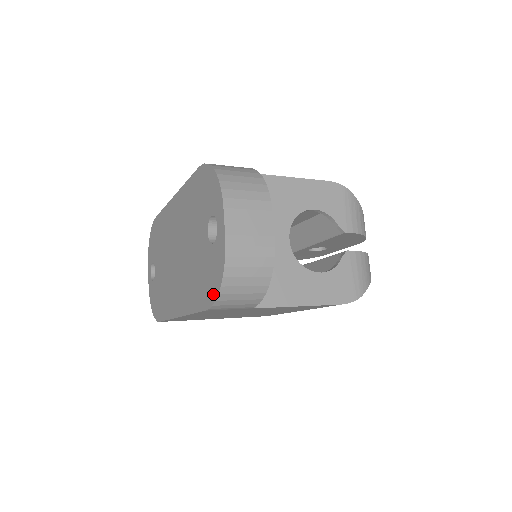
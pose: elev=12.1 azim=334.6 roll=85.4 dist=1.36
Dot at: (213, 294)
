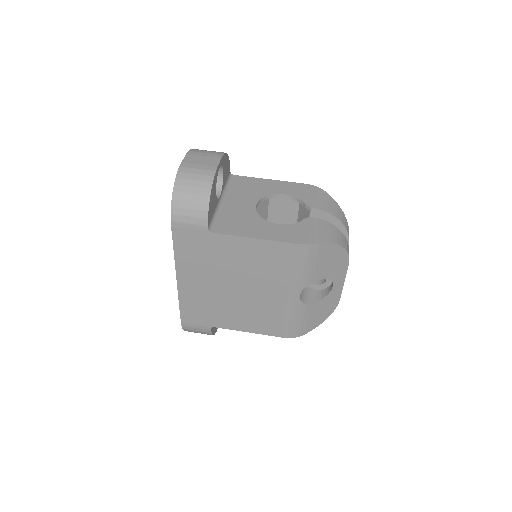
Dot at: (172, 206)
